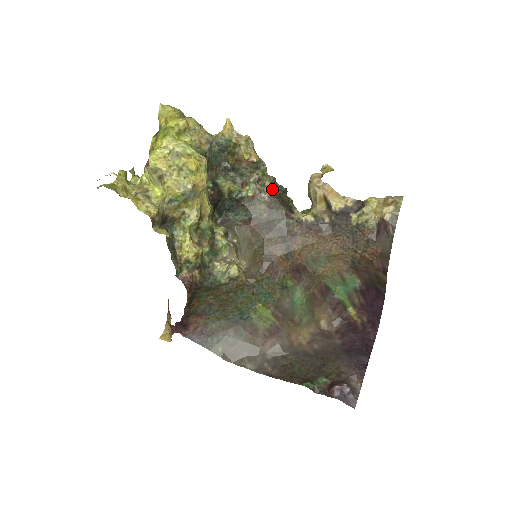
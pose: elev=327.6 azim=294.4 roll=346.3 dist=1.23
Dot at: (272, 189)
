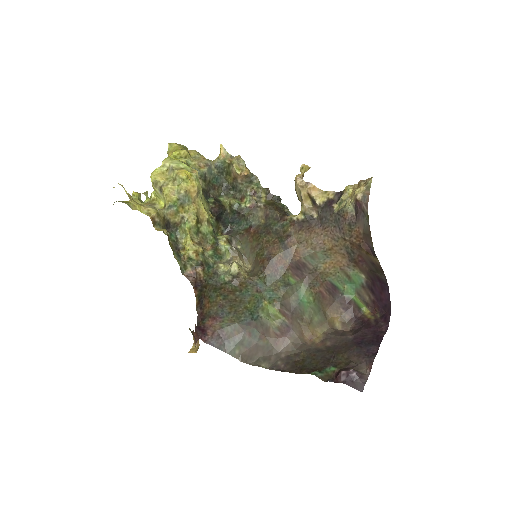
Dot at: (267, 199)
